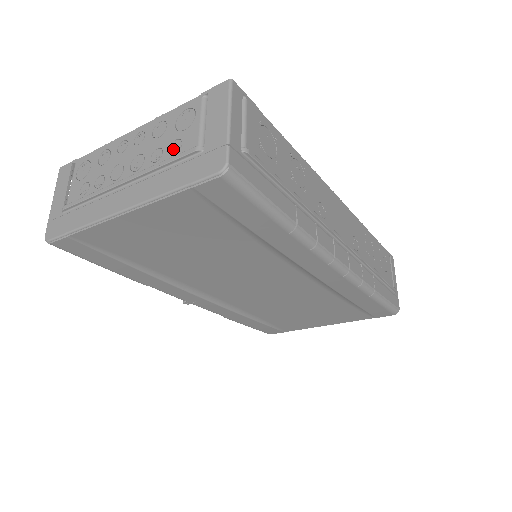
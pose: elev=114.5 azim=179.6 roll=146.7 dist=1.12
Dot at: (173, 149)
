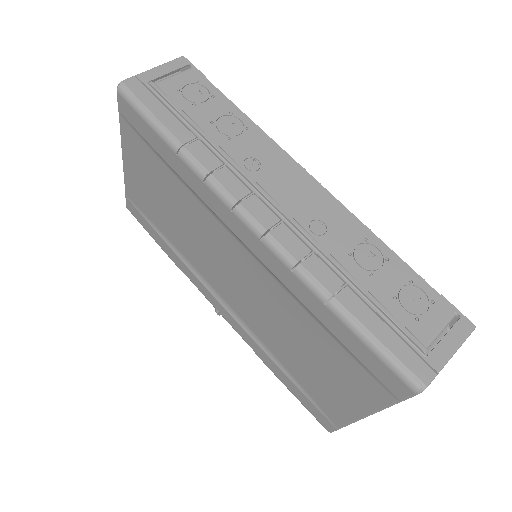
Dot at: occluded
